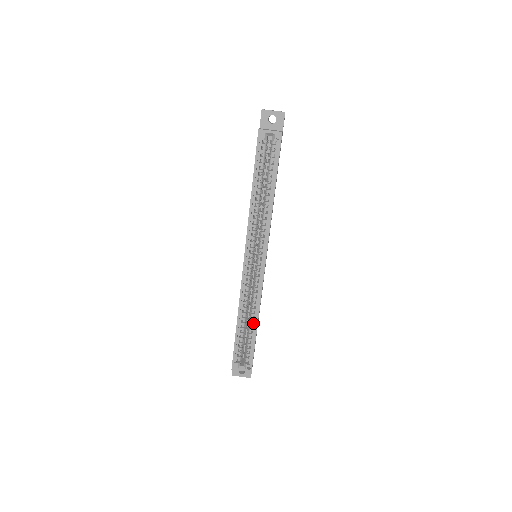
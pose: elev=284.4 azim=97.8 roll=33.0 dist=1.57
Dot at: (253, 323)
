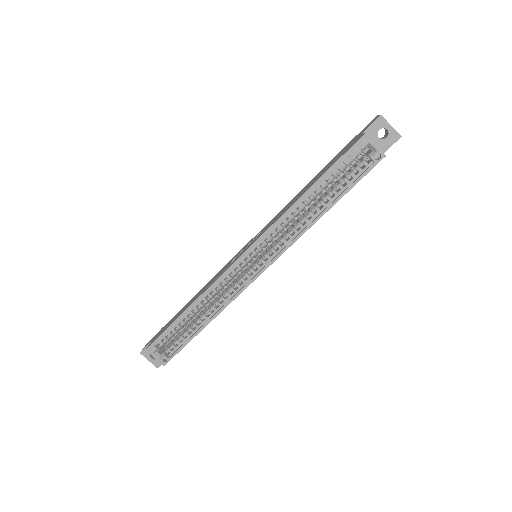
Dot at: (203, 320)
